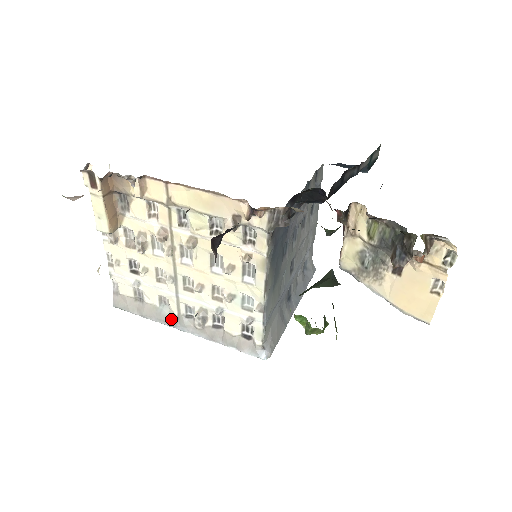
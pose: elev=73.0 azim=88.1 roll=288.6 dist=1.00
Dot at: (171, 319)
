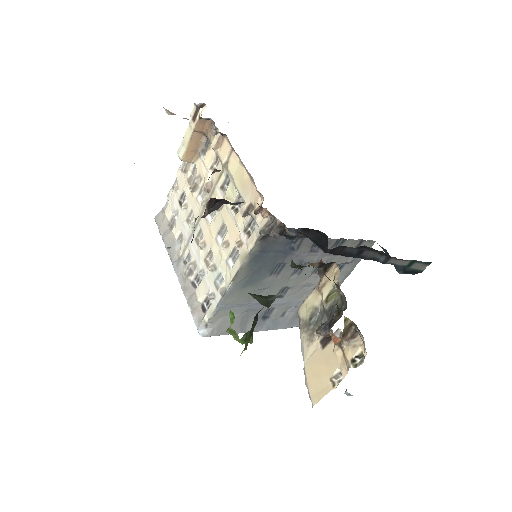
Dot at: (175, 255)
